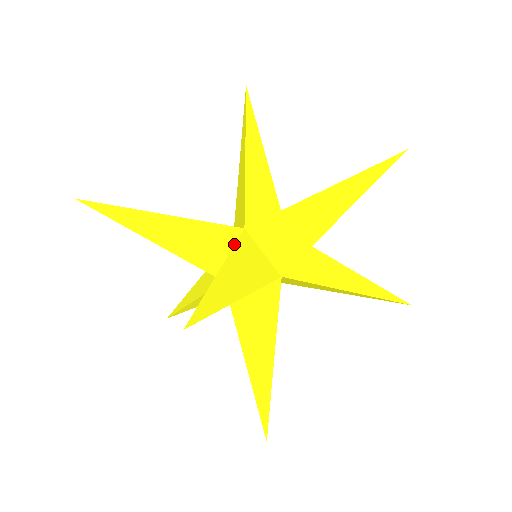
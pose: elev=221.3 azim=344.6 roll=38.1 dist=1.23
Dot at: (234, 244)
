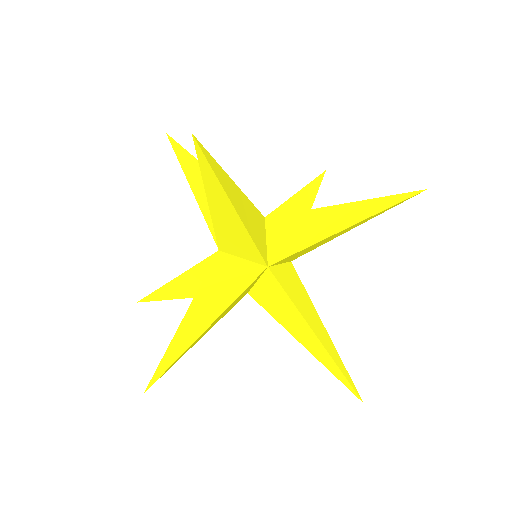
Dot at: occluded
